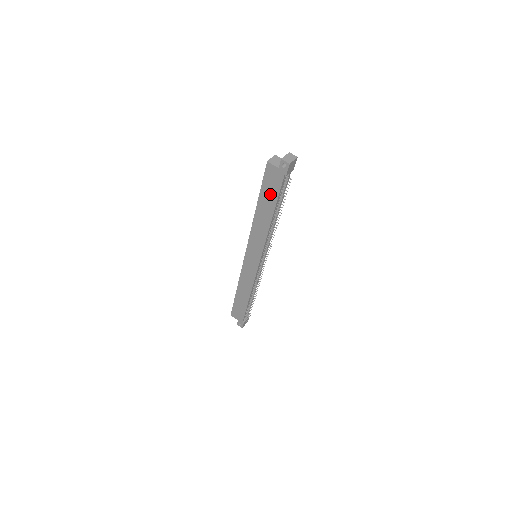
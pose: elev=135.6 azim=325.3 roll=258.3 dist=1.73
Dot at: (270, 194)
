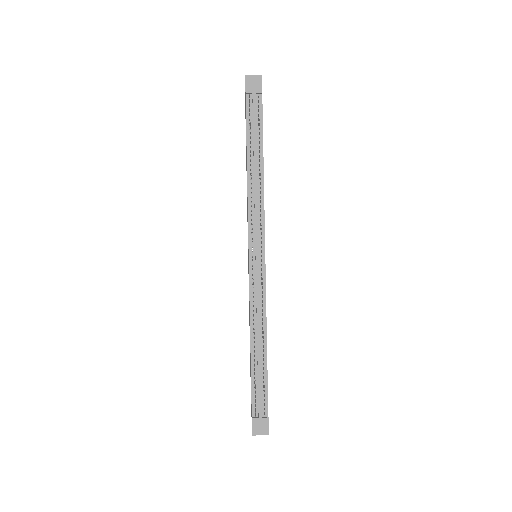
Dot at: occluded
